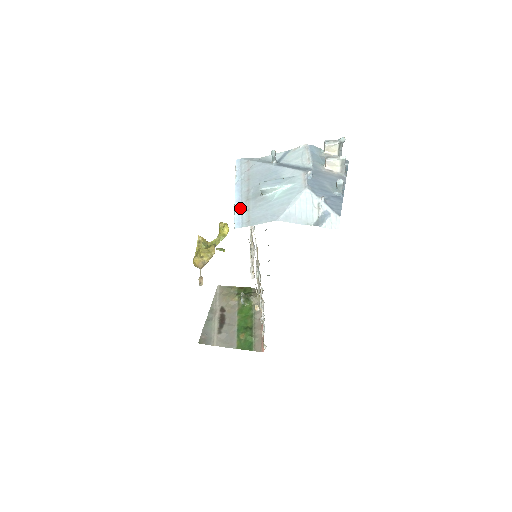
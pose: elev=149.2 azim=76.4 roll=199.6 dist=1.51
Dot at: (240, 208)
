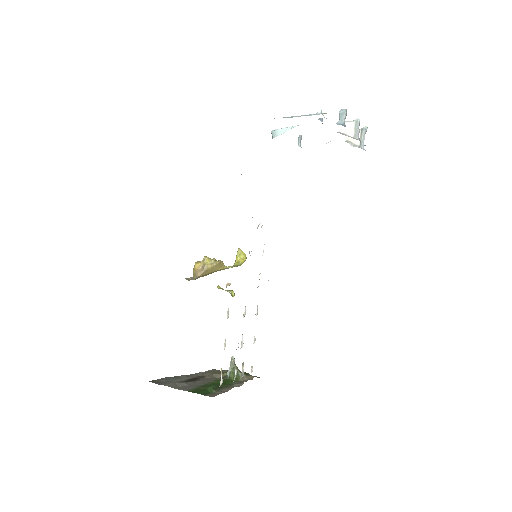
Dot at: occluded
